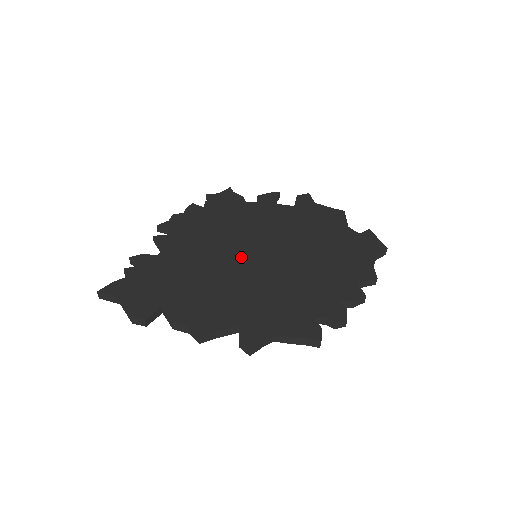
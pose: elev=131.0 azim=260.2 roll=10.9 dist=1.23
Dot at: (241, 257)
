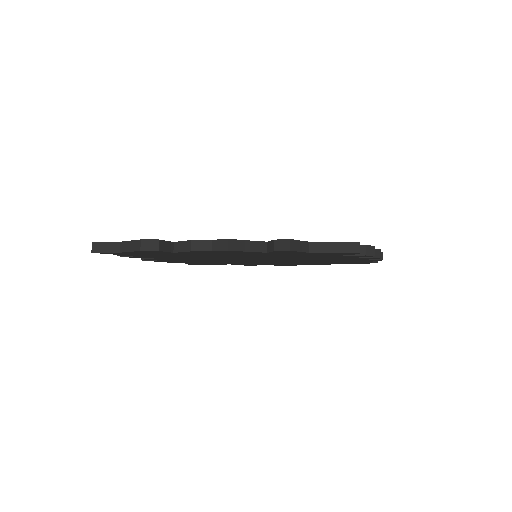
Dot at: occluded
